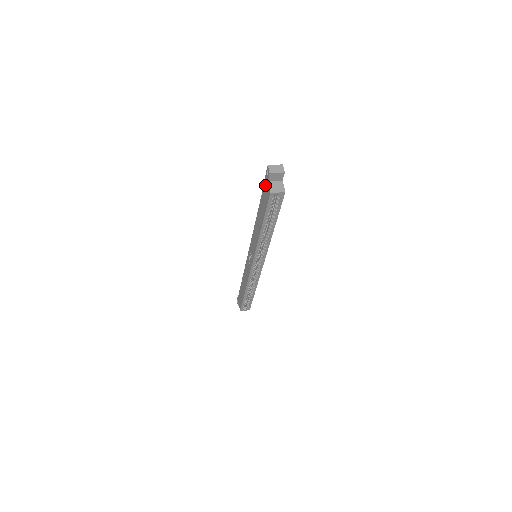
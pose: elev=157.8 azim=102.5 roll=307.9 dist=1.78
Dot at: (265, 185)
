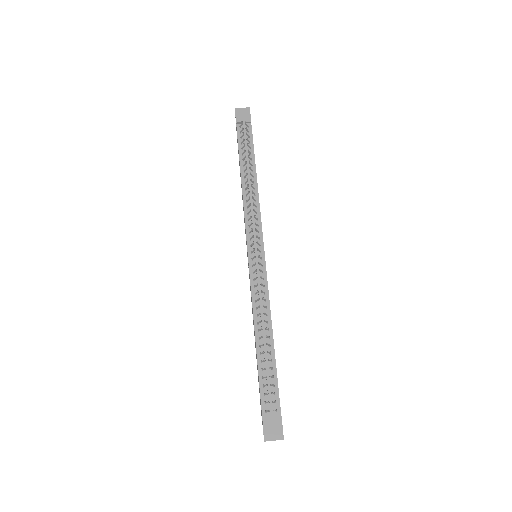
Dot at: (261, 411)
